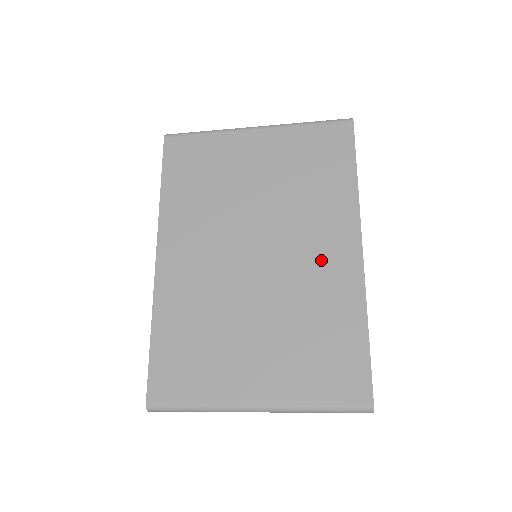
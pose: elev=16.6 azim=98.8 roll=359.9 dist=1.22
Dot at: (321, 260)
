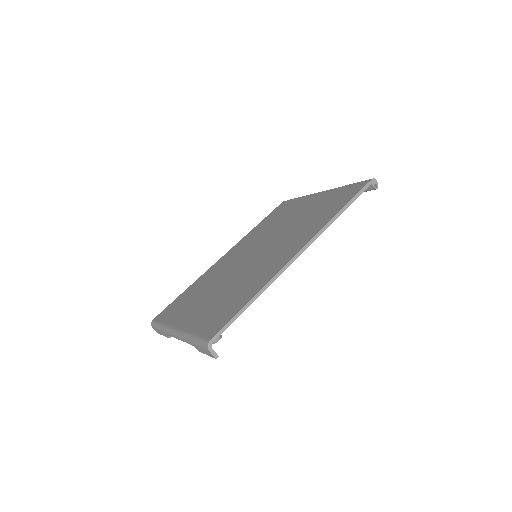
Dot at: (276, 257)
